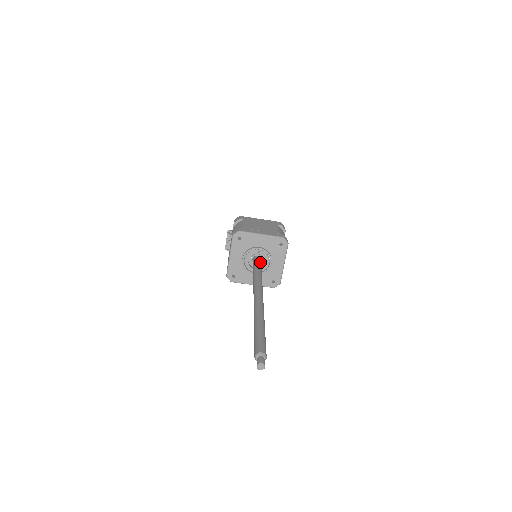
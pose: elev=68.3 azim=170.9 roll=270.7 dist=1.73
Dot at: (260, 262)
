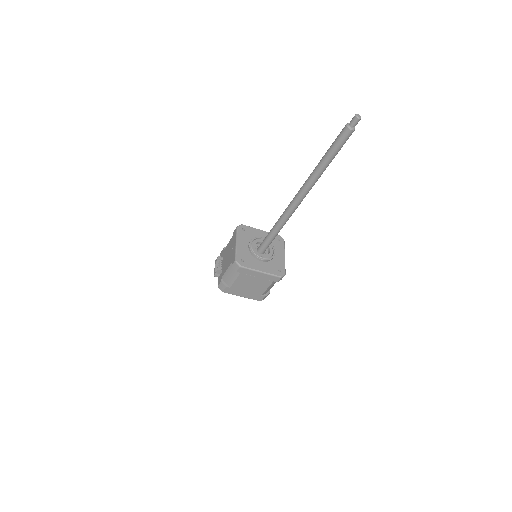
Dot at: occluded
